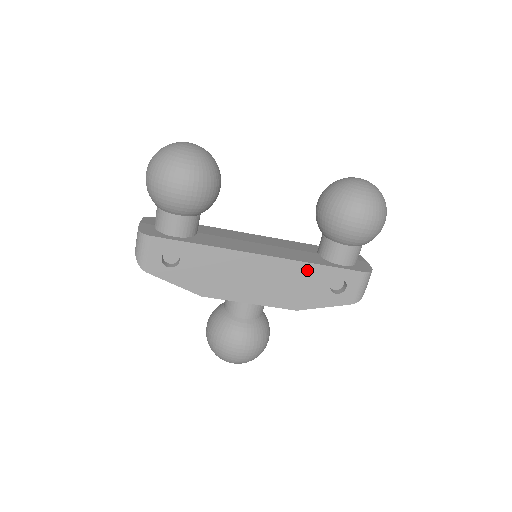
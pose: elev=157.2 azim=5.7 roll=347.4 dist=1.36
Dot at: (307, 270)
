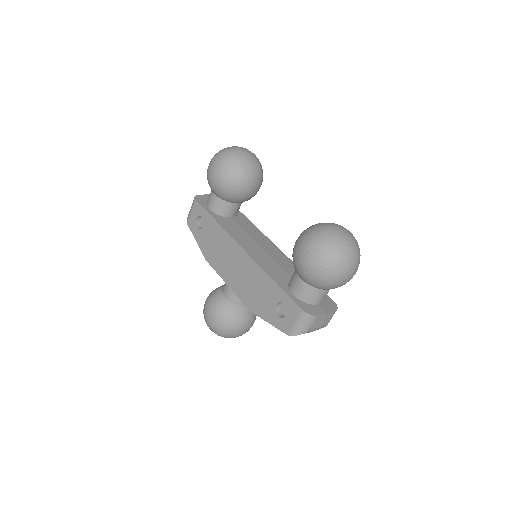
Dot at: (265, 280)
